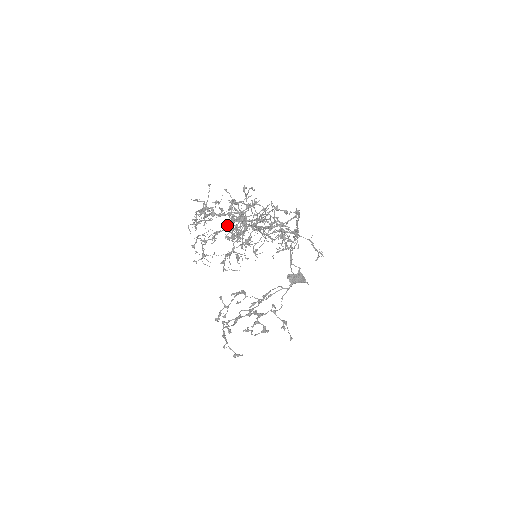
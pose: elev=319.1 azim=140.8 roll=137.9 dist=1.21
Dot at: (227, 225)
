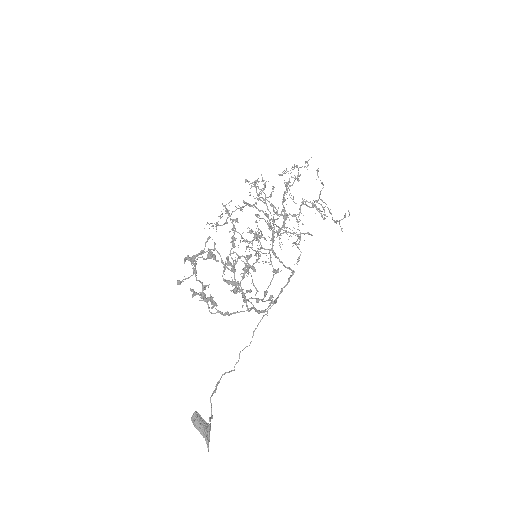
Dot at: (284, 183)
